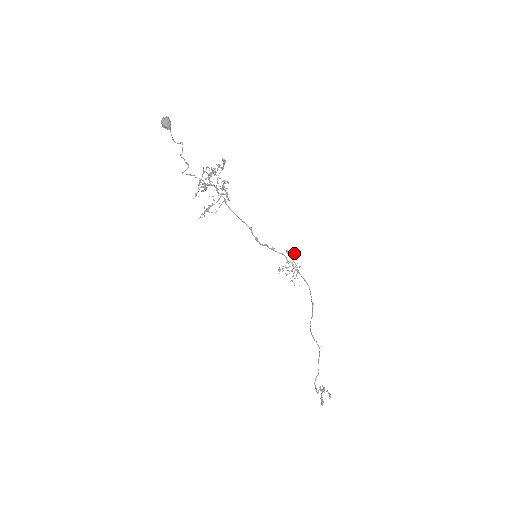
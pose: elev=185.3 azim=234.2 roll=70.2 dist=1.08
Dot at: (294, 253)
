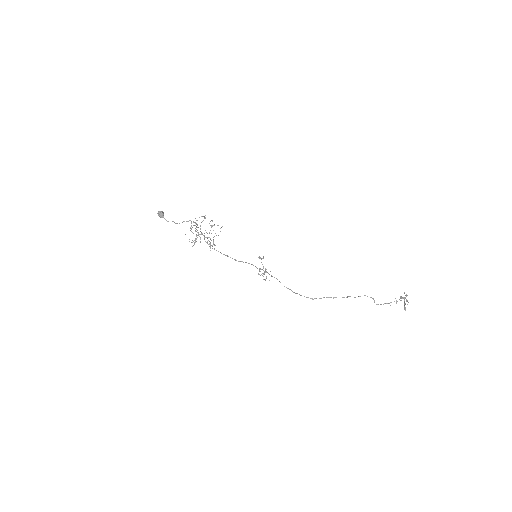
Dot at: occluded
